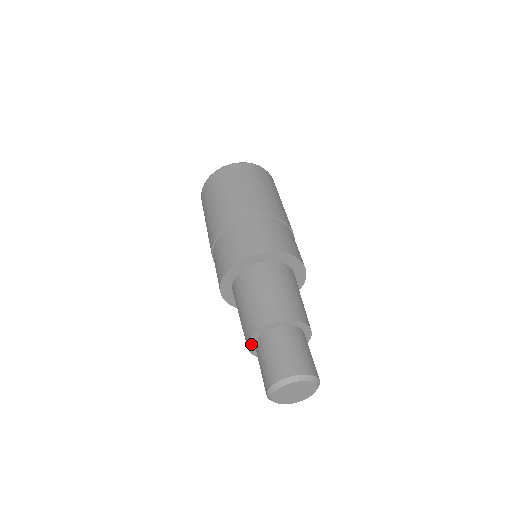
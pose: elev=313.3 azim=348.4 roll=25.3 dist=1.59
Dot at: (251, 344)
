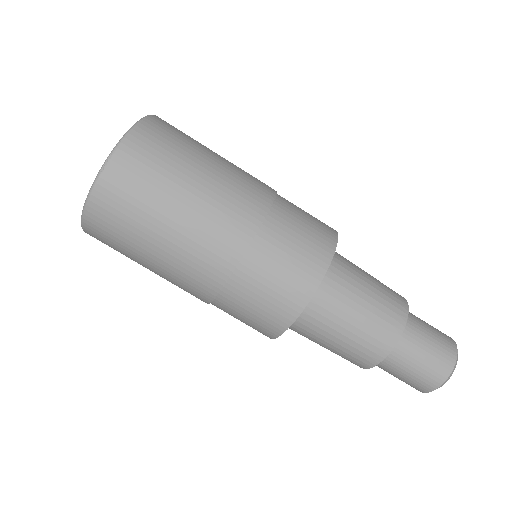
Dot at: occluded
